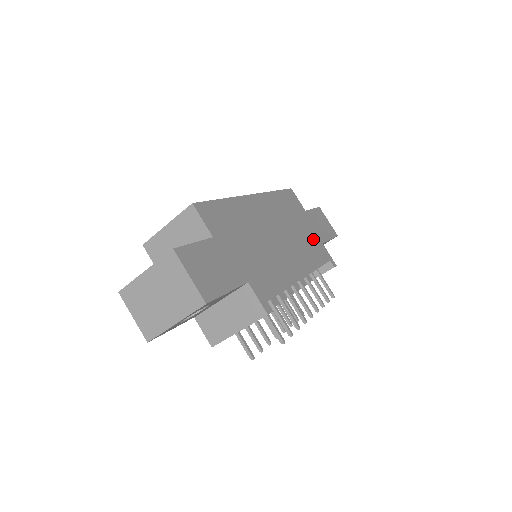
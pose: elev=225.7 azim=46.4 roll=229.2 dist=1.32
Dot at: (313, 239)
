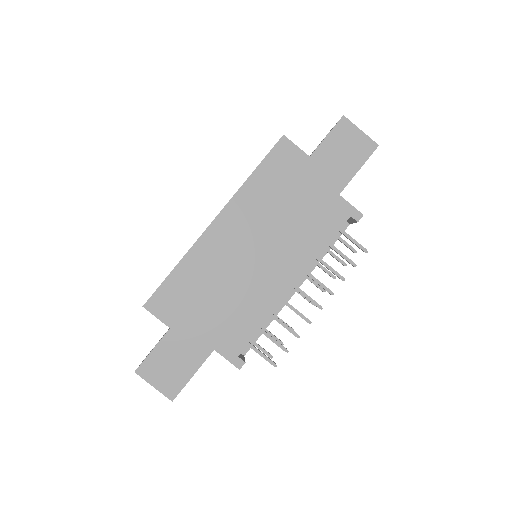
Dot at: (320, 203)
